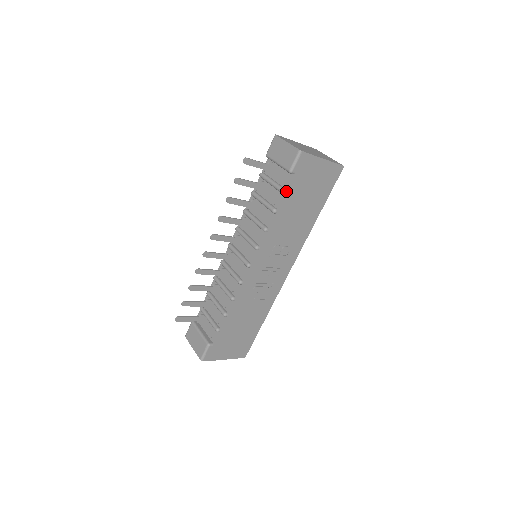
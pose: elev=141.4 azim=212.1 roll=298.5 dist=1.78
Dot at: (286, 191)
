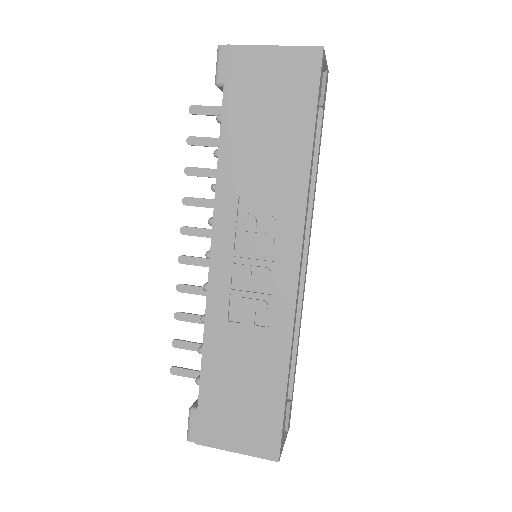
Dot at: (221, 116)
